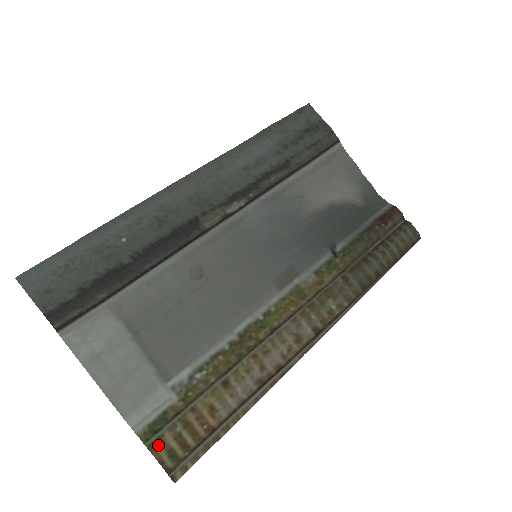
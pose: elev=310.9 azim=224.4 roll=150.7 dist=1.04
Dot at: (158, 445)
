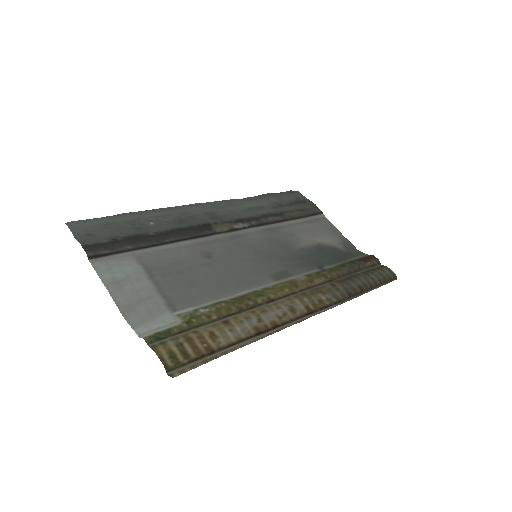
Dot at: (160, 347)
